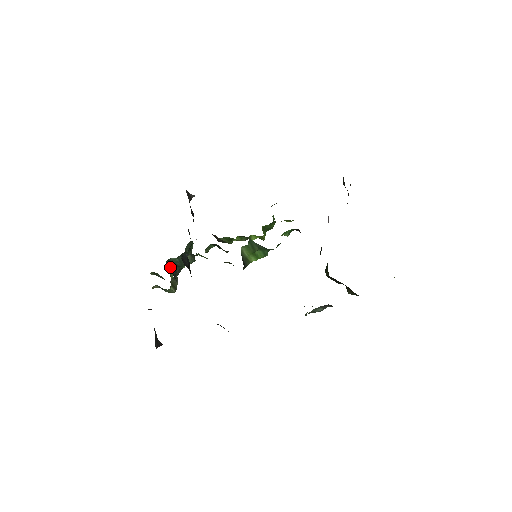
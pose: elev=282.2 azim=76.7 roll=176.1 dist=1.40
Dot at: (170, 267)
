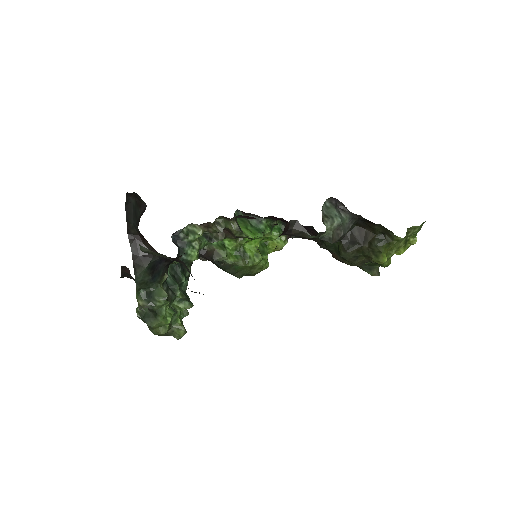
Dot at: occluded
